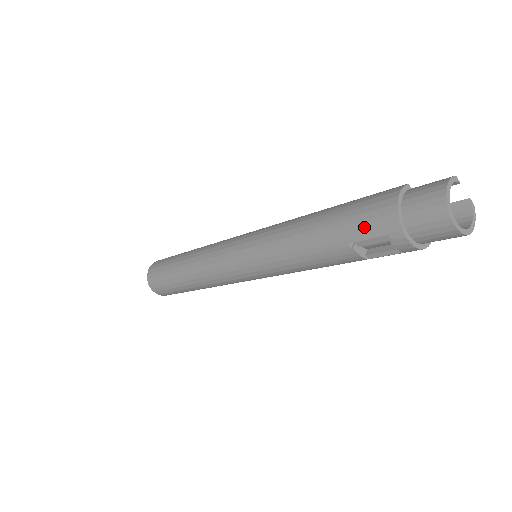
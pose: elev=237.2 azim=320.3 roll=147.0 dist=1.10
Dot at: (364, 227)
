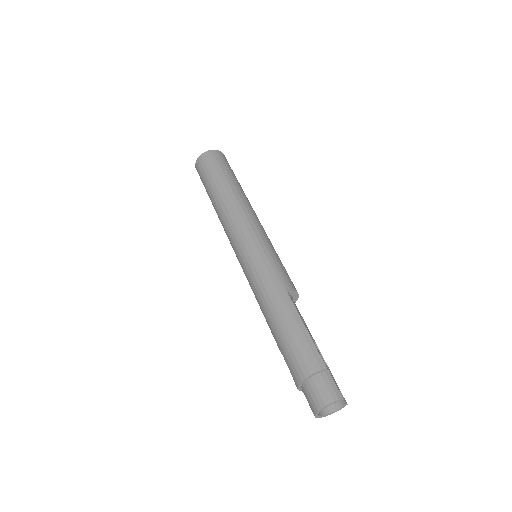
Dot at: (288, 360)
